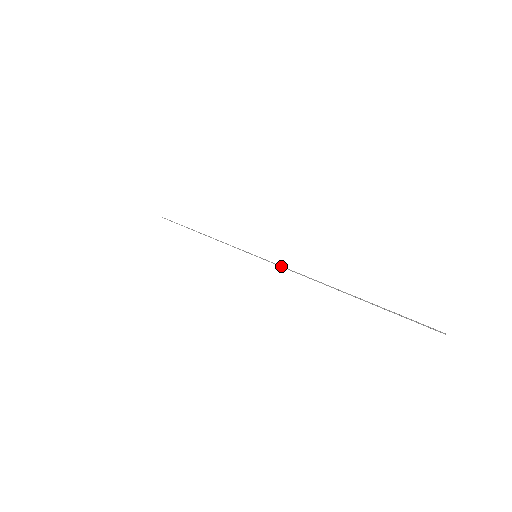
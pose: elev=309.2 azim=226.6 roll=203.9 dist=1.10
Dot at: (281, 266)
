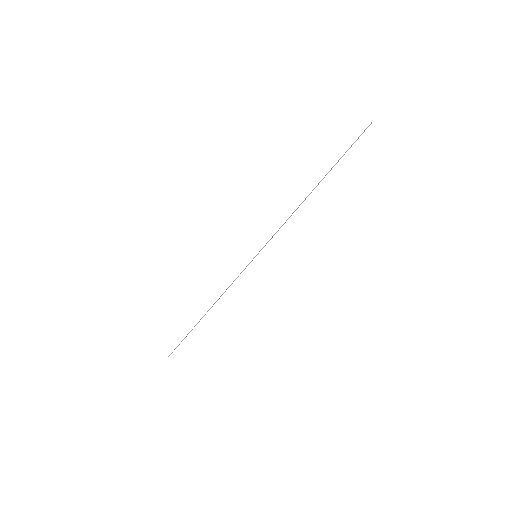
Dot at: (275, 233)
